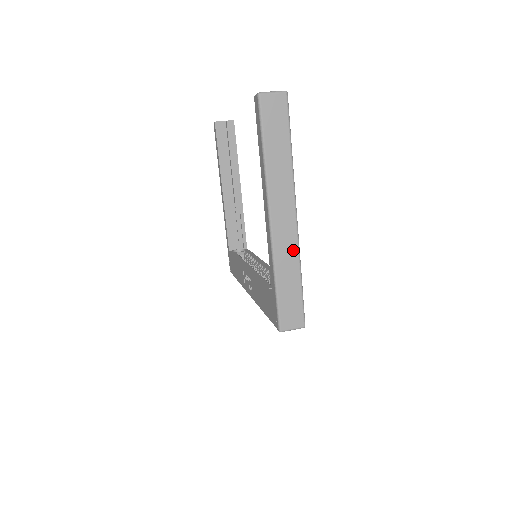
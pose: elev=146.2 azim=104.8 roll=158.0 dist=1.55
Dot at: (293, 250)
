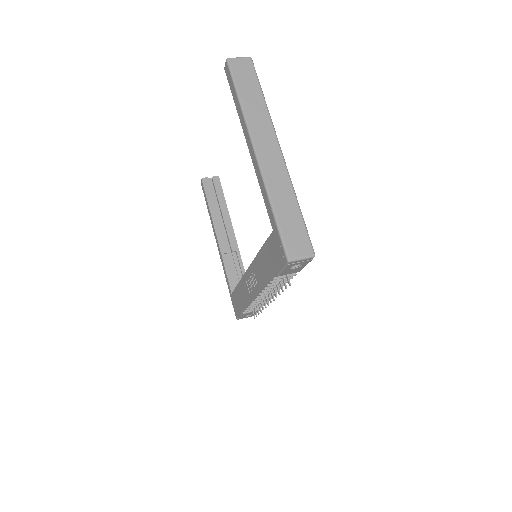
Dot at: (284, 179)
